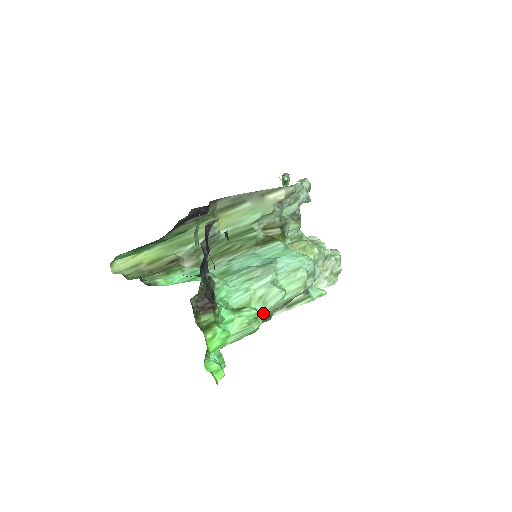
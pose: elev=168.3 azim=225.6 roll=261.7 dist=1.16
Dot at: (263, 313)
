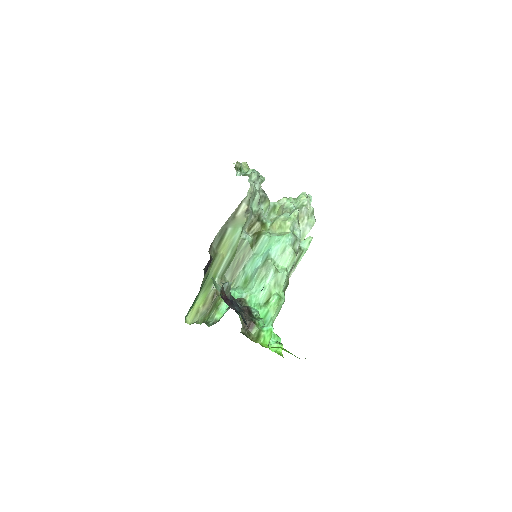
Dot at: (282, 291)
